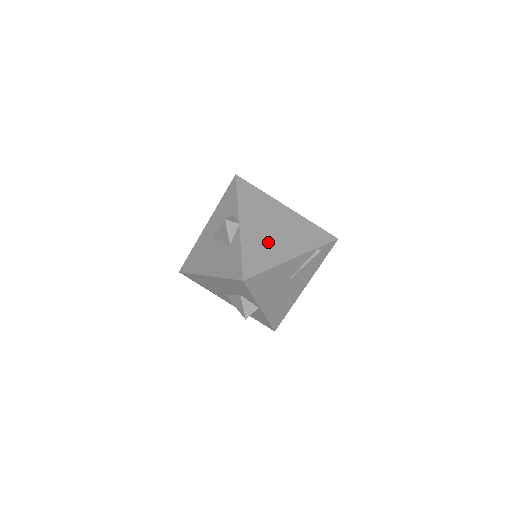
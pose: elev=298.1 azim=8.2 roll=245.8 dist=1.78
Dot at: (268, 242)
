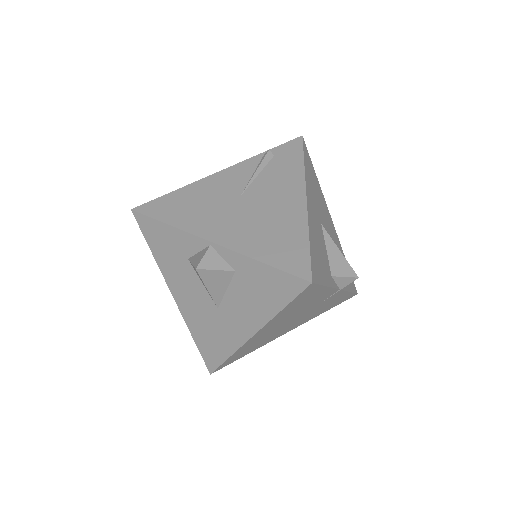
Dot at: occluded
